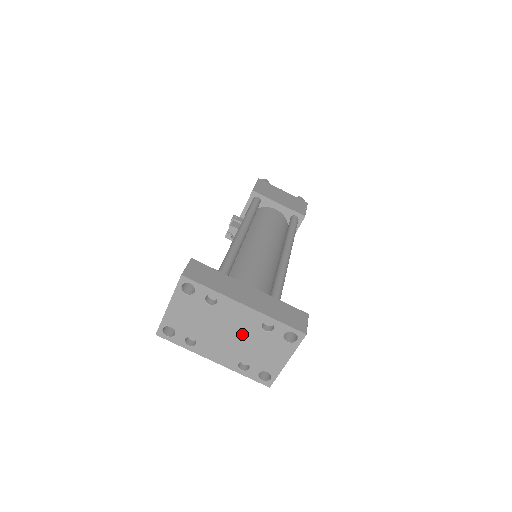
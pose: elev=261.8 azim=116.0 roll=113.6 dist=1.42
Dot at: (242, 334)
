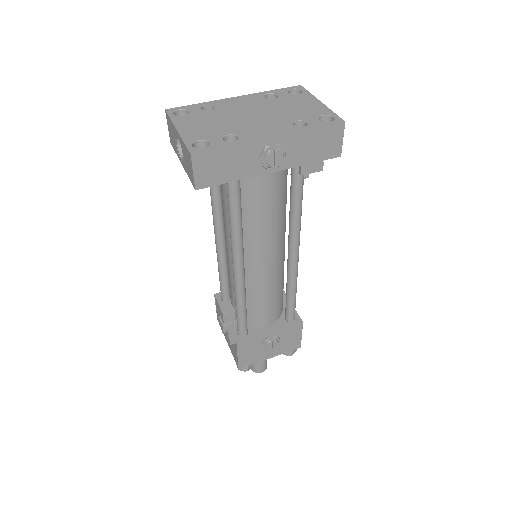
Dot at: (262, 109)
